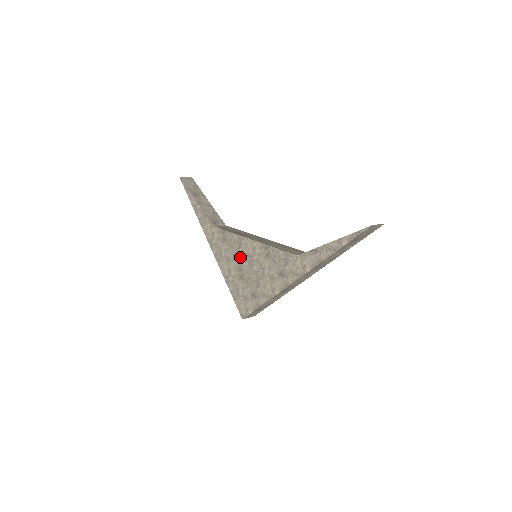
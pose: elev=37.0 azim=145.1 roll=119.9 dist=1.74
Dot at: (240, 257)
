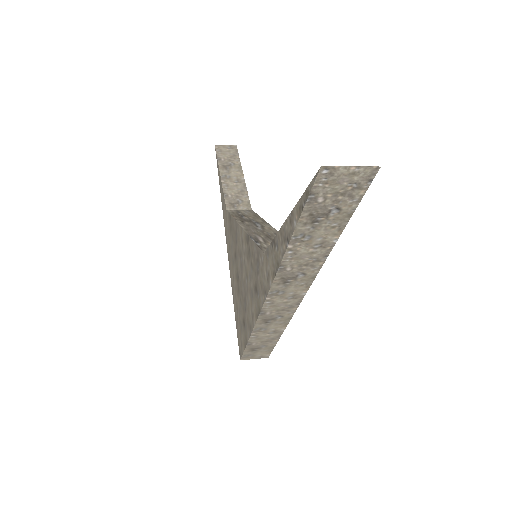
Dot at: (237, 257)
